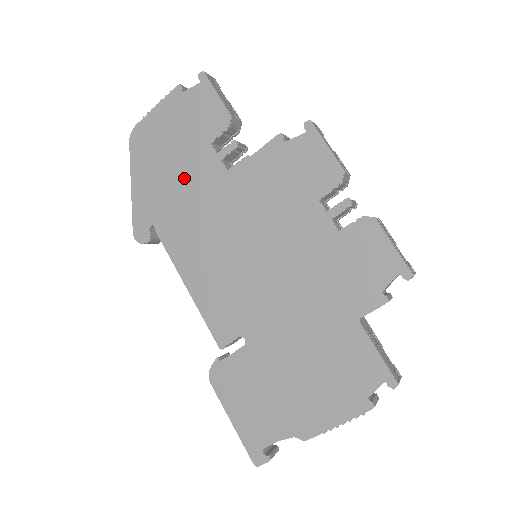
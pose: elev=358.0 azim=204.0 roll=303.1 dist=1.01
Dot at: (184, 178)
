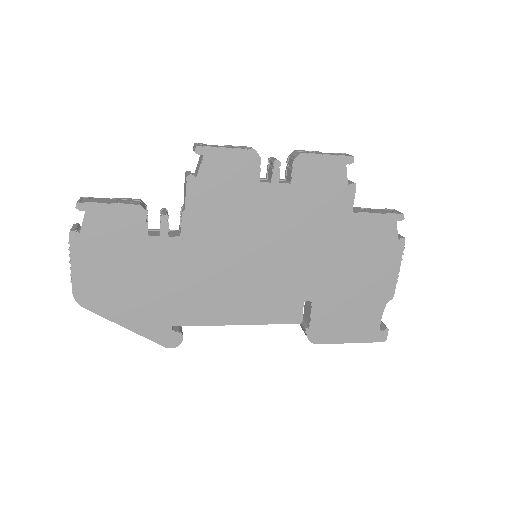
Dot at: (157, 276)
